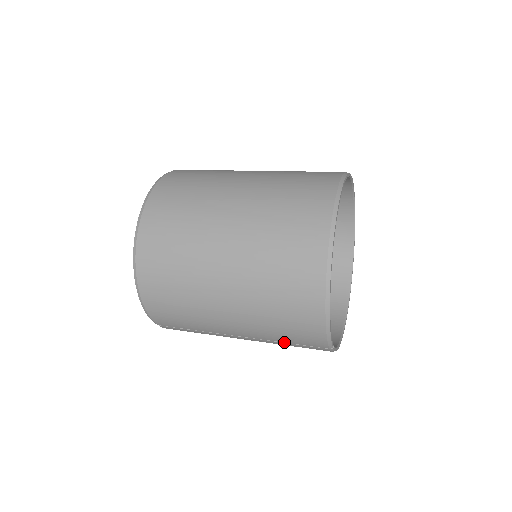
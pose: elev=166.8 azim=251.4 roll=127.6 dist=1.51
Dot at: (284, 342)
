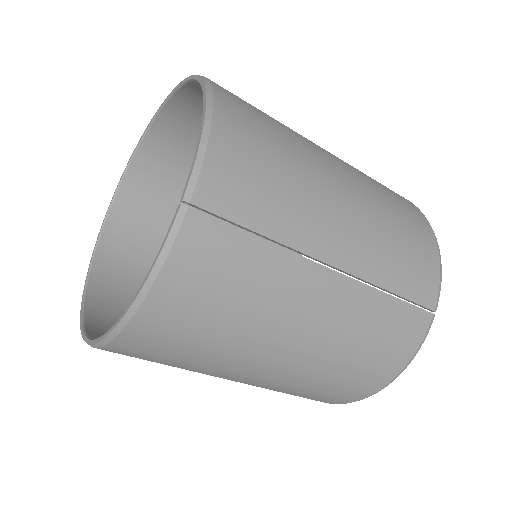
Dot at: (390, 291)
